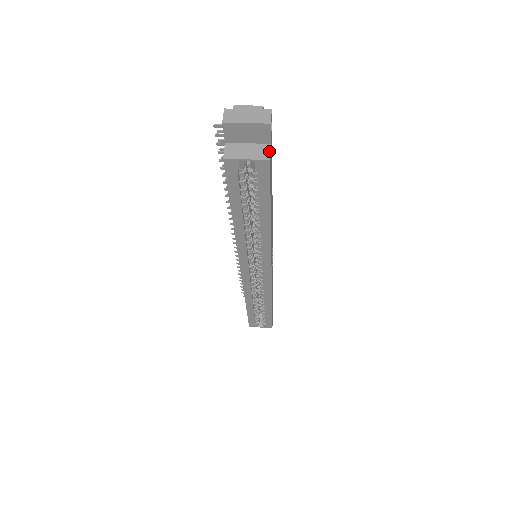
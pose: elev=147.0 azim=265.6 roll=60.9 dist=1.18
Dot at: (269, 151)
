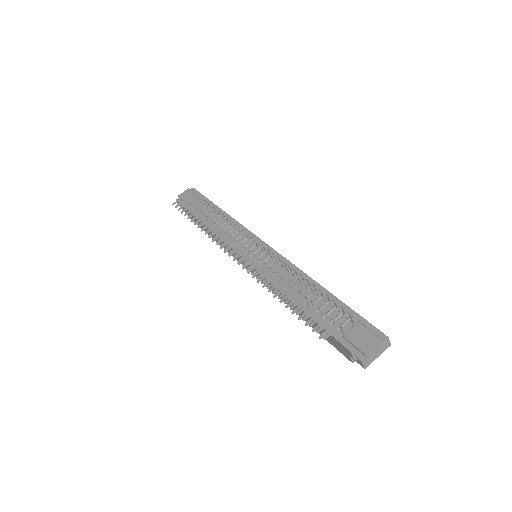
Dot at: occluded
